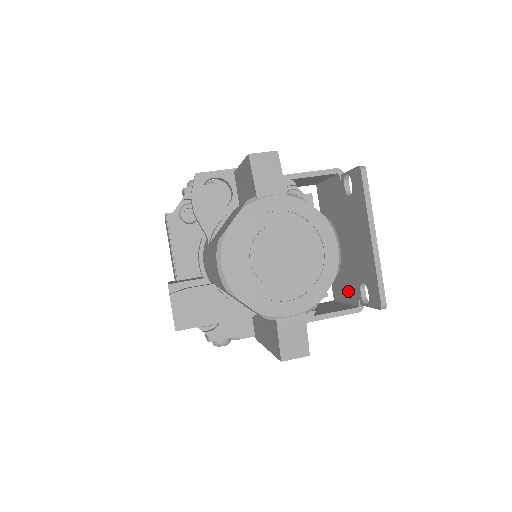
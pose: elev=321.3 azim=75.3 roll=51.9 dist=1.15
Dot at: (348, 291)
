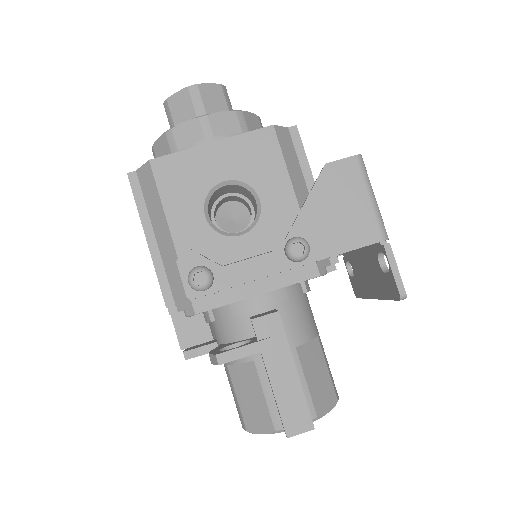
Dot at: occluded
